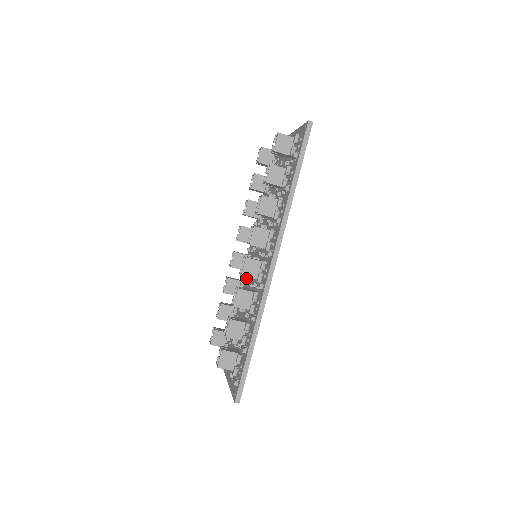
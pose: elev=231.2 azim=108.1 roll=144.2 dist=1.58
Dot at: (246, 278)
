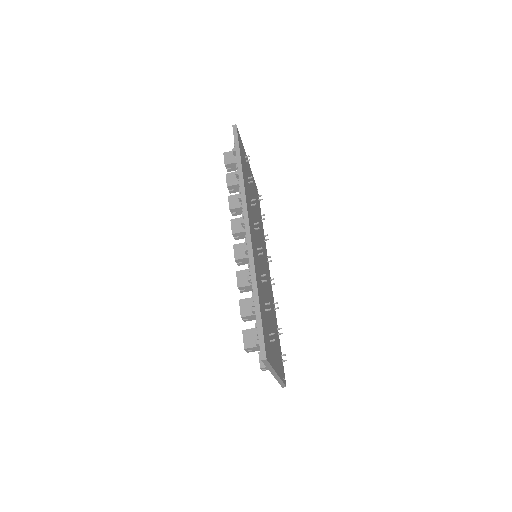
Dot at: occluded
